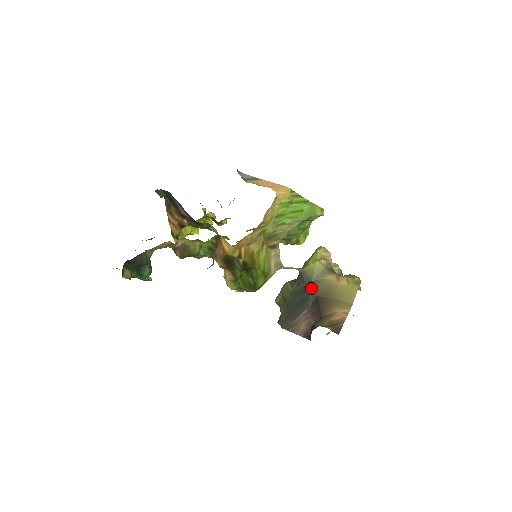
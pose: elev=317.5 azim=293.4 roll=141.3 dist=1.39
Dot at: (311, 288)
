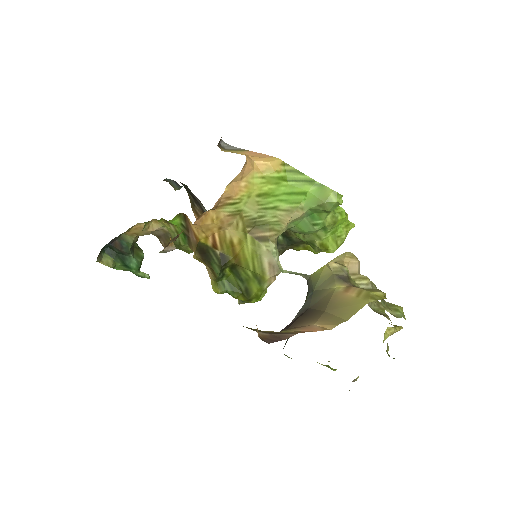
Dot at: (307, 299)
